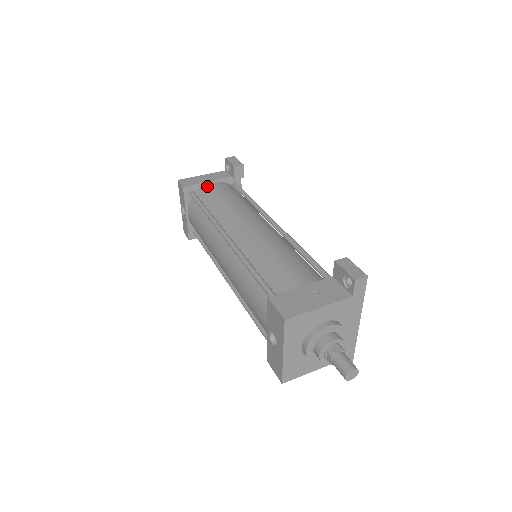
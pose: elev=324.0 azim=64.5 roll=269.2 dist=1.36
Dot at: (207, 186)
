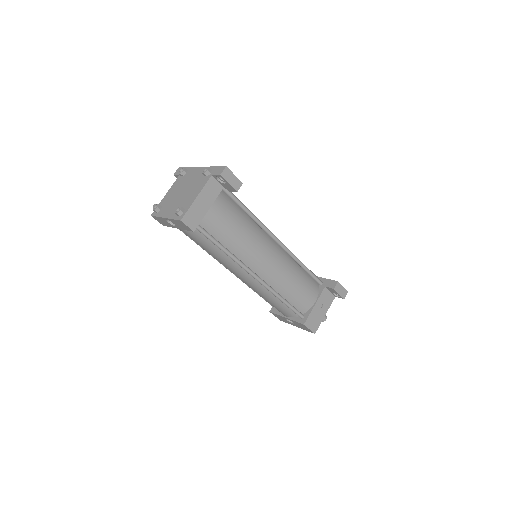
Dot at: (209, 214)
